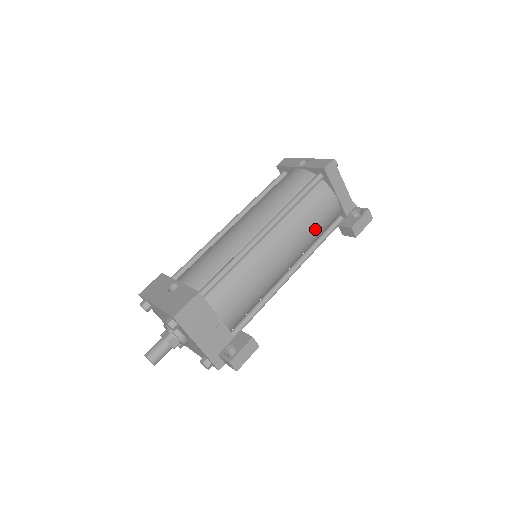
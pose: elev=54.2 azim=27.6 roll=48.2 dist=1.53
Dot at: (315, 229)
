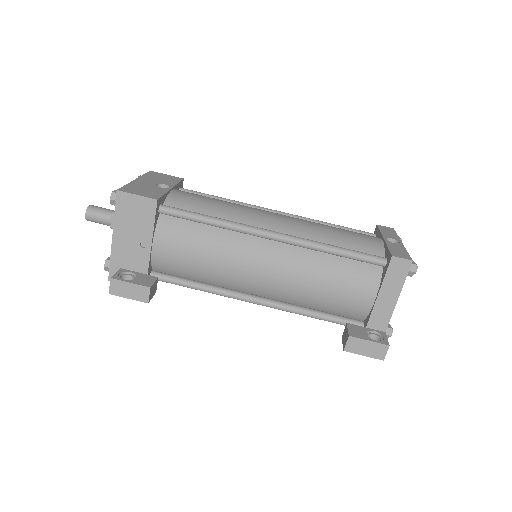
Dot at: (321, 296)
